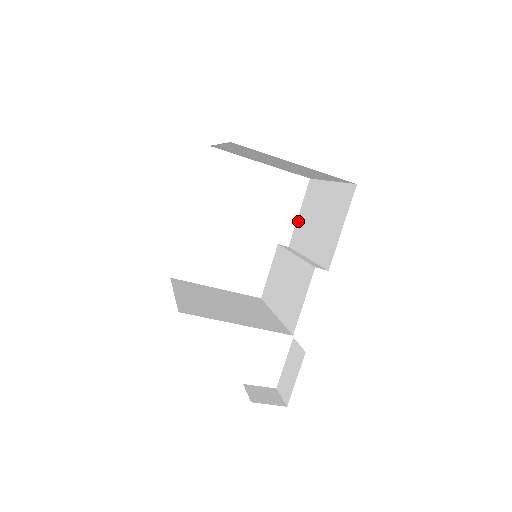
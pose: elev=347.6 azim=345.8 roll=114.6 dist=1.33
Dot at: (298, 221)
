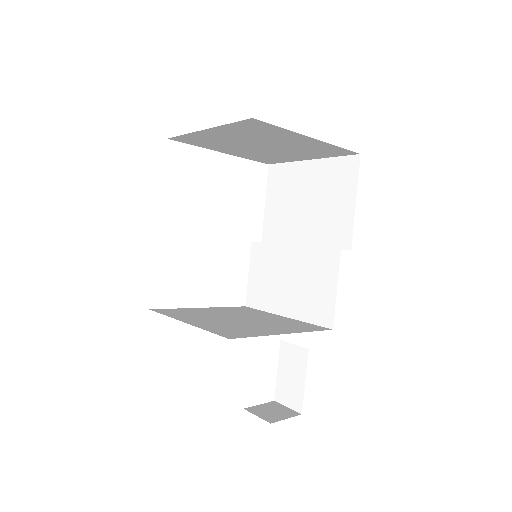
Dot at: (267, 212)
